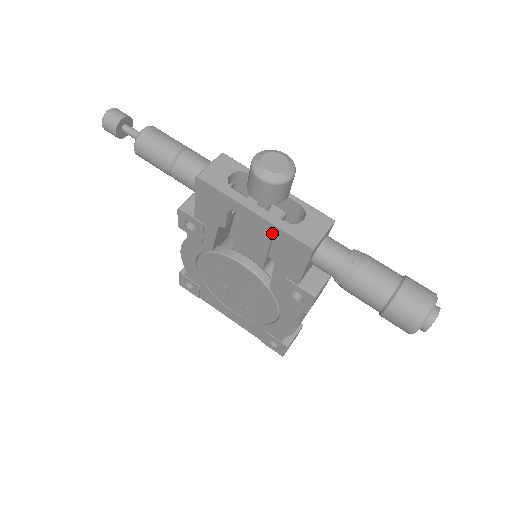
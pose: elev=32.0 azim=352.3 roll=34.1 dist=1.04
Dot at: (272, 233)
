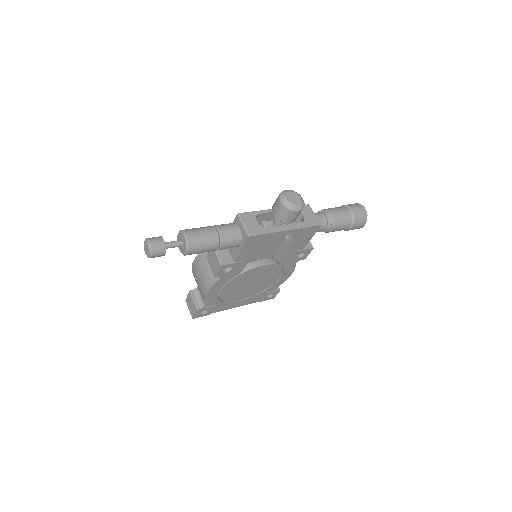
Dot at: (297, 233)
